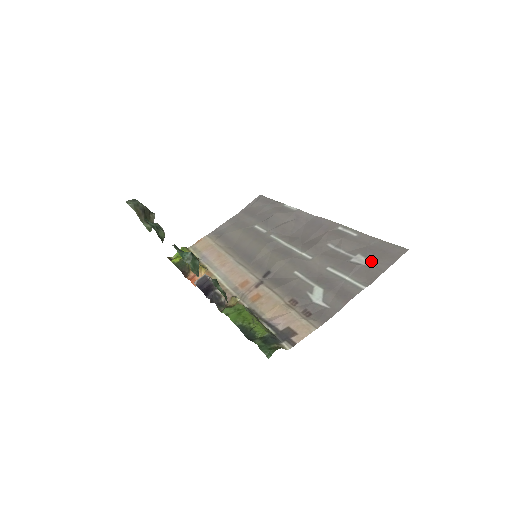
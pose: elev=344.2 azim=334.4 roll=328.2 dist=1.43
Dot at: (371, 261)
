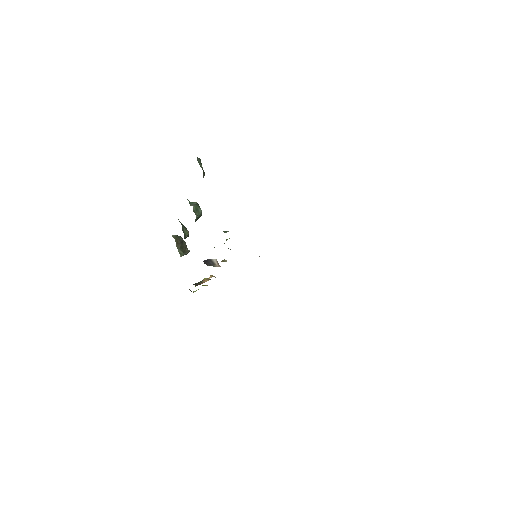
Dot at: occluded
